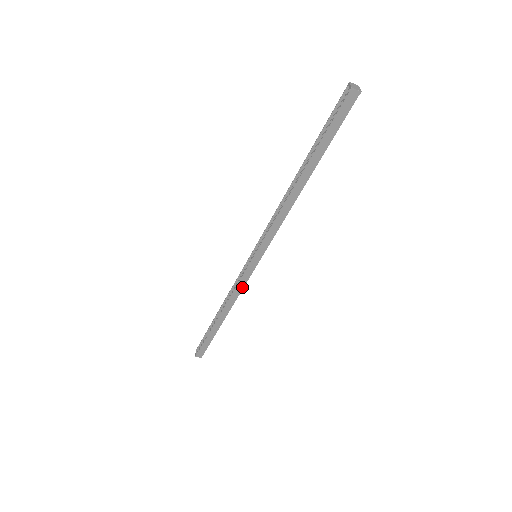
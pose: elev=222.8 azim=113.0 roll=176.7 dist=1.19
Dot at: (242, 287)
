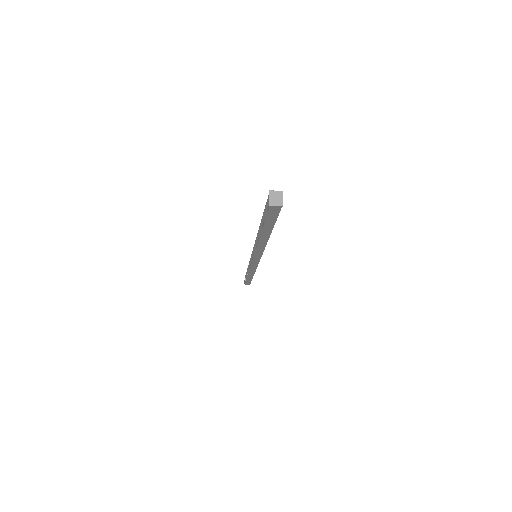
Dot at: (255, 267)
